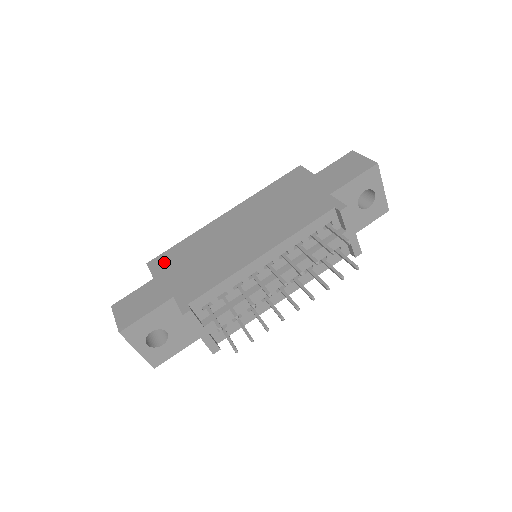
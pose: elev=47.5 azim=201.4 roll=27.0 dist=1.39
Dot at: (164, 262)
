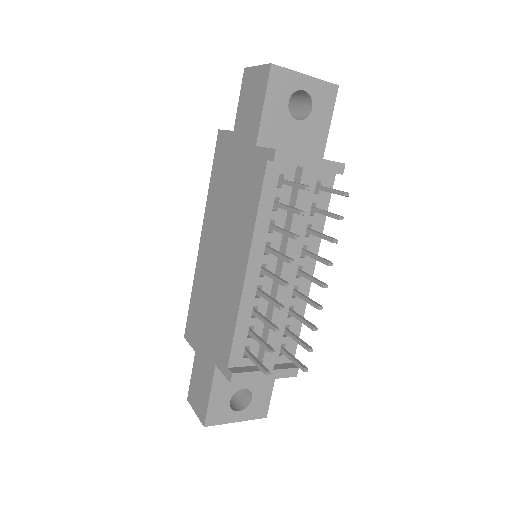
Dot at: (192, 328)
